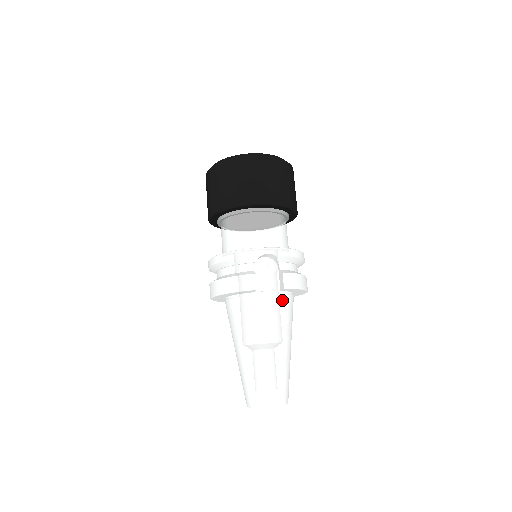
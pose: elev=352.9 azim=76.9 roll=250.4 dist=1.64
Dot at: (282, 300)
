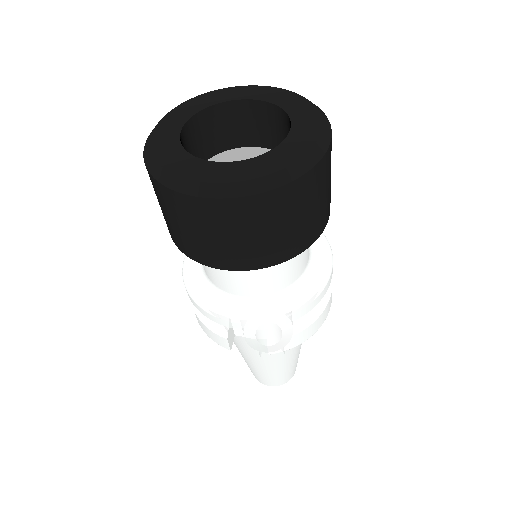
Dot at: occluded
